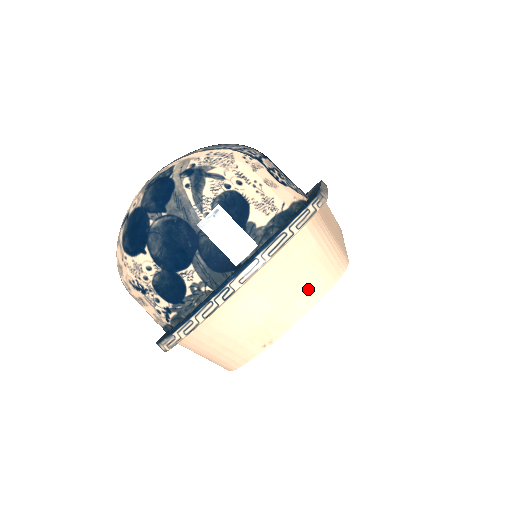
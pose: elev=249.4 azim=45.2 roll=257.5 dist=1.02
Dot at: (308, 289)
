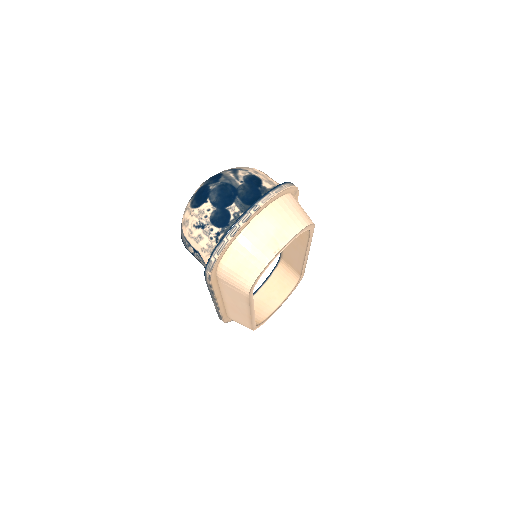
Dot at: (296, 221)
